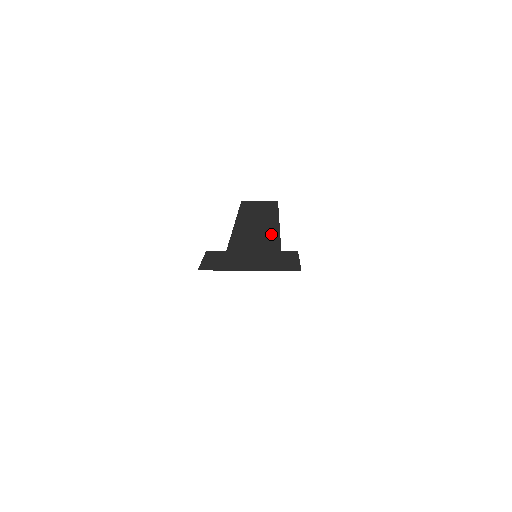
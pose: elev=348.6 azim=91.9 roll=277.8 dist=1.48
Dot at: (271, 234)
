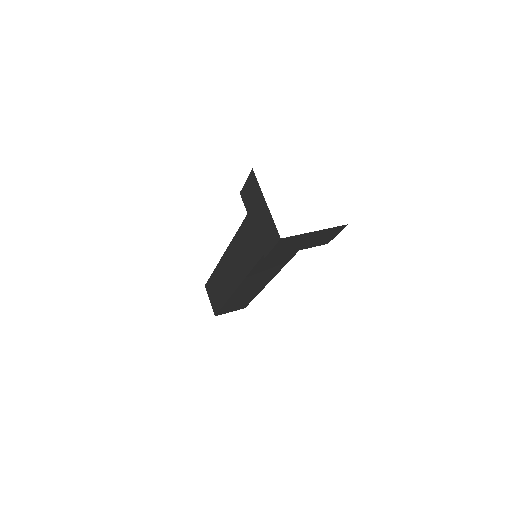
Dot at: occluded
